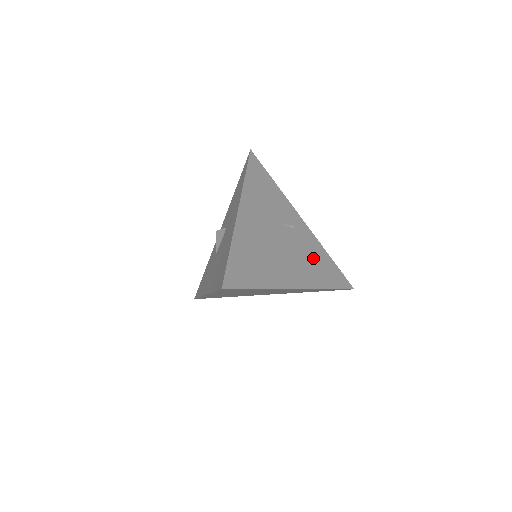
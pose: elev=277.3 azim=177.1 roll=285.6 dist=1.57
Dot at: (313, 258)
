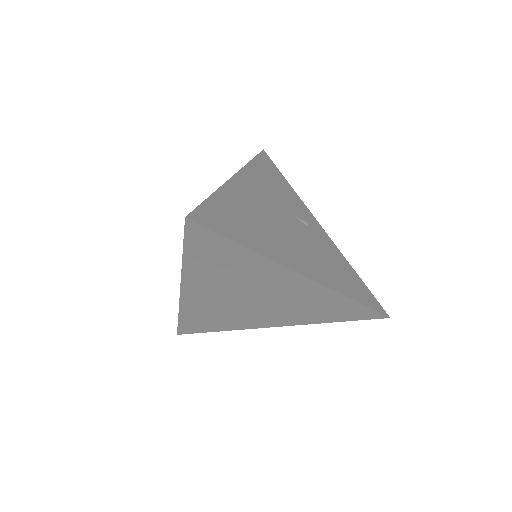
Dot at: (331, 261)
